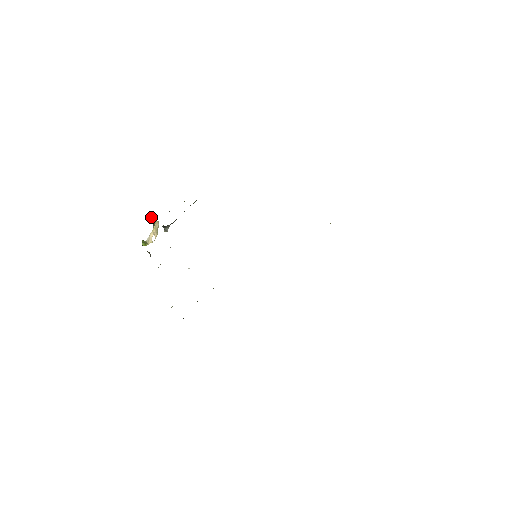
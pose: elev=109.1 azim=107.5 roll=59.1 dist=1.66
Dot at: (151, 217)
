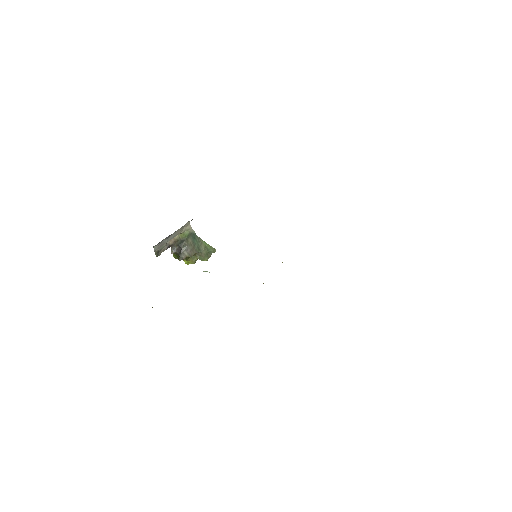
Dot at: occluded
